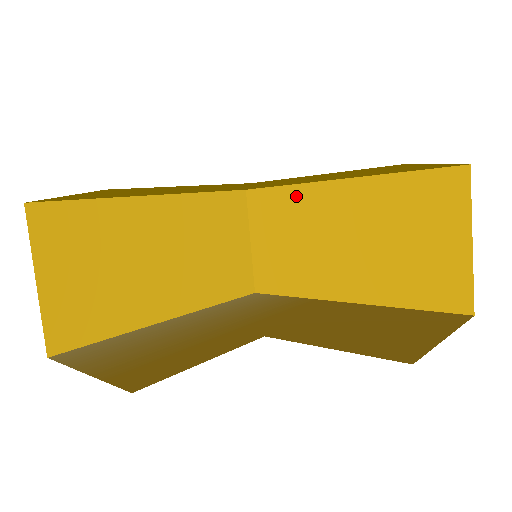
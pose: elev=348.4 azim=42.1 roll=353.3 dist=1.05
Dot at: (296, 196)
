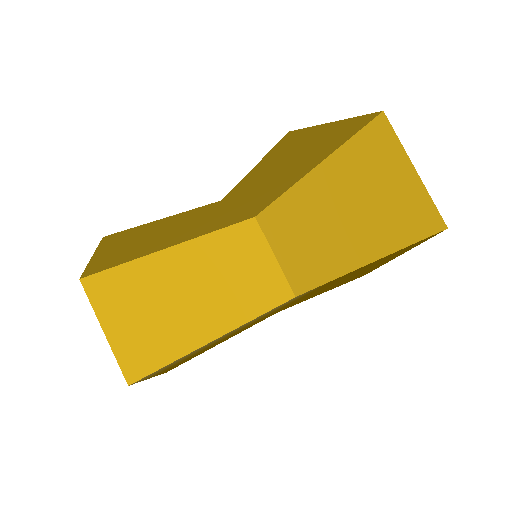
Dot at: (287, 202)
